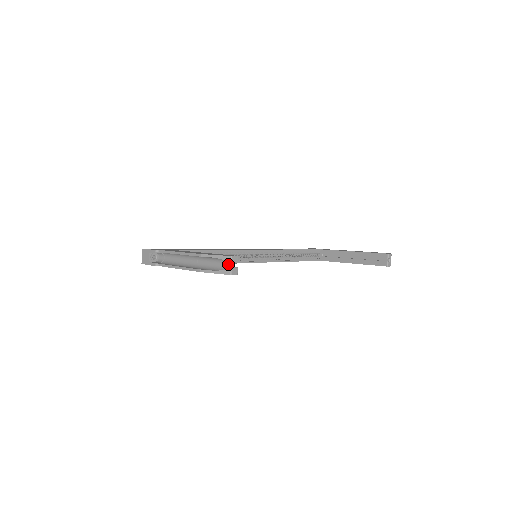
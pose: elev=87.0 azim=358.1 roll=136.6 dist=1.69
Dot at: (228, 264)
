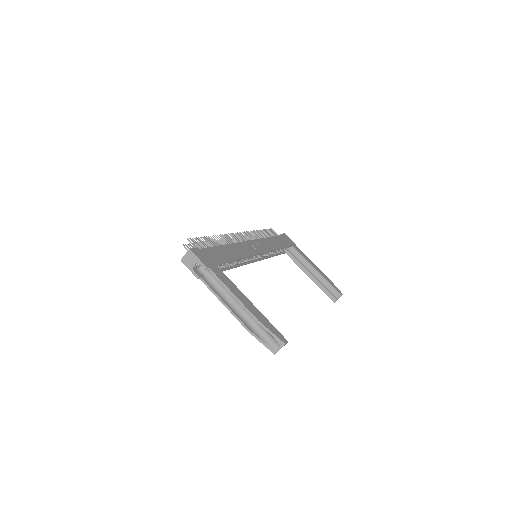
Dot at: (278, 346)
